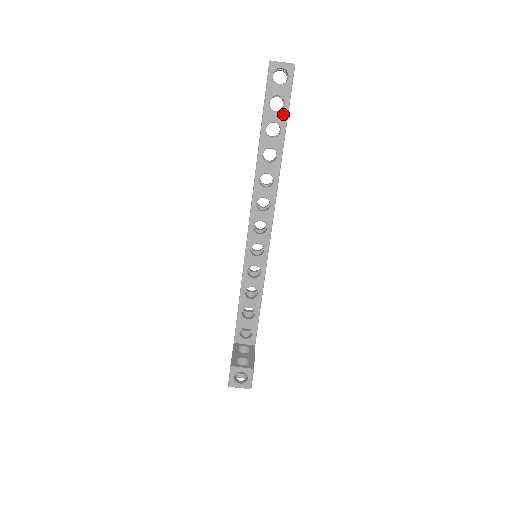
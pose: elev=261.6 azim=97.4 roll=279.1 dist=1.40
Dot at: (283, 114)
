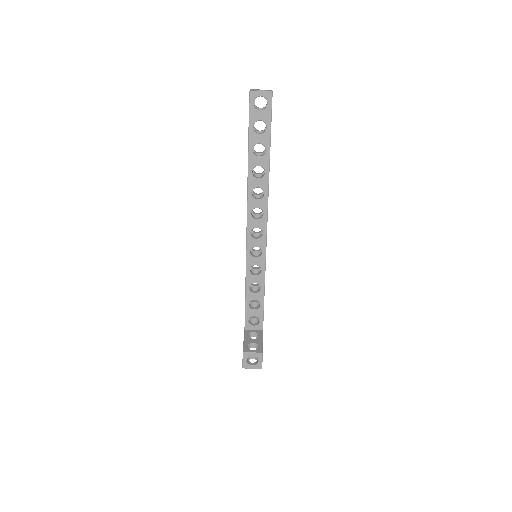
Dot at: (266, 136)
